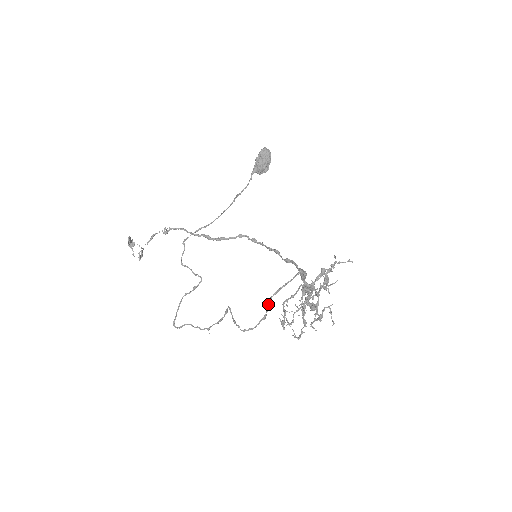
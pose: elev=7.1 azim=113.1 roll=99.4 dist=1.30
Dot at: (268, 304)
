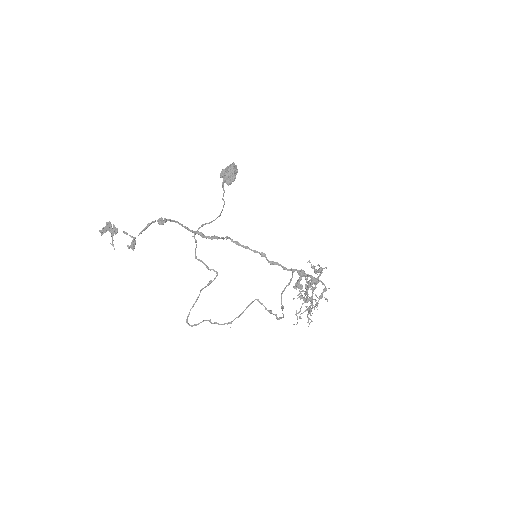
Dot at: occluded
